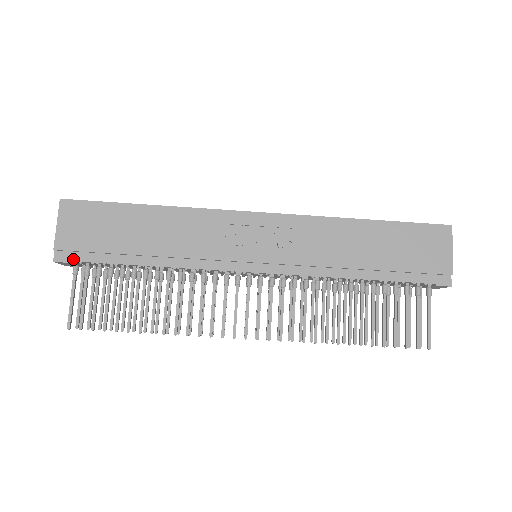
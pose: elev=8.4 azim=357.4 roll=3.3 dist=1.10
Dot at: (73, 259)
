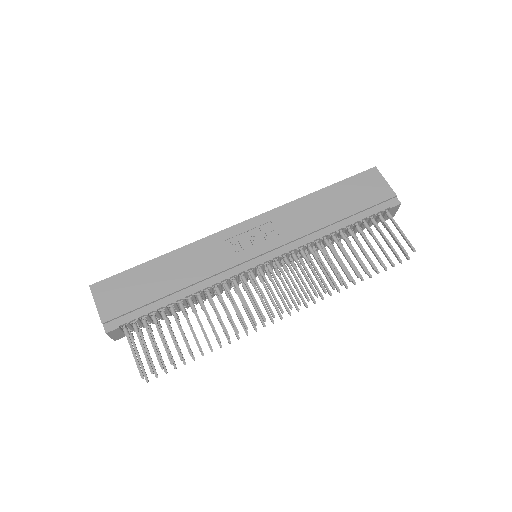
Dot at: (121, 323)
